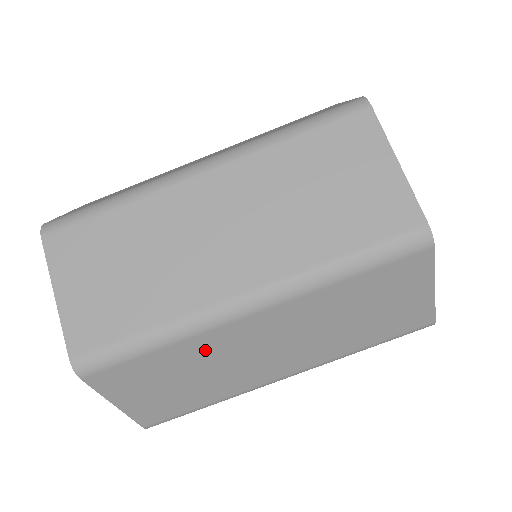
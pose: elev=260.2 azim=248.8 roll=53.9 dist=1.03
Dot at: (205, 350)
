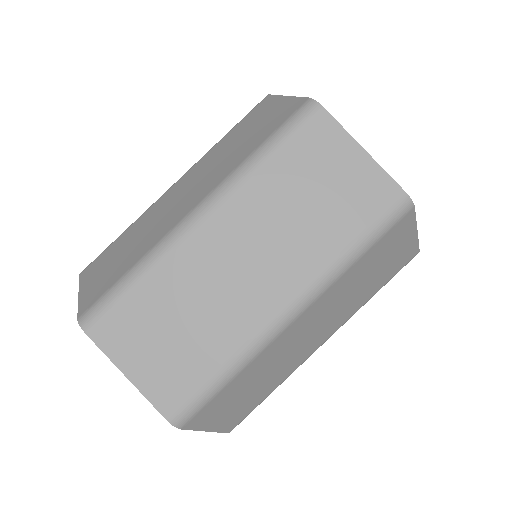
Dot at: (182, 276)
